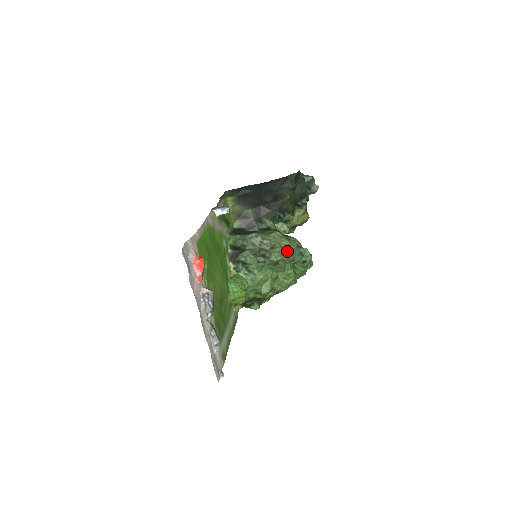
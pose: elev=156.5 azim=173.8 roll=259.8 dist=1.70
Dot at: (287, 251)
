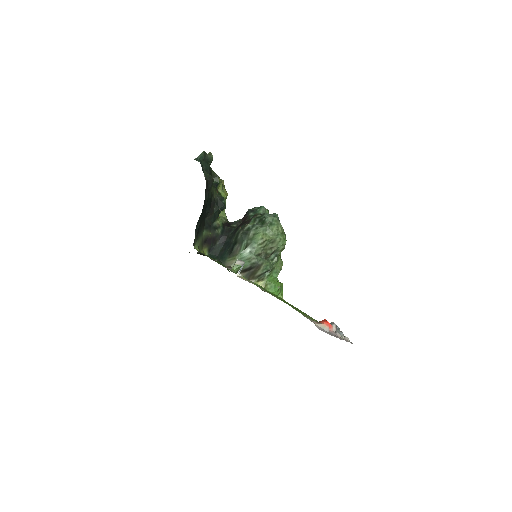
Dot at: (282, 233)
